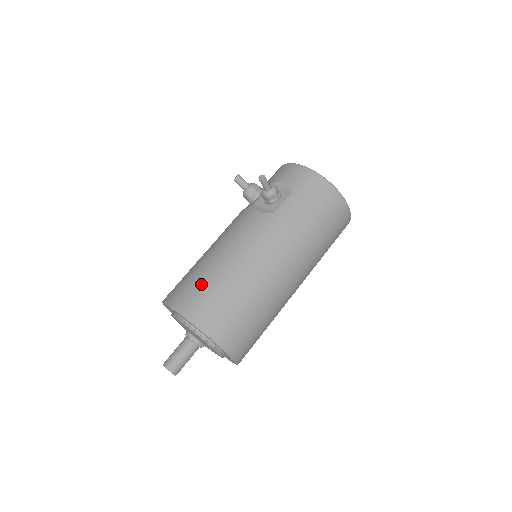
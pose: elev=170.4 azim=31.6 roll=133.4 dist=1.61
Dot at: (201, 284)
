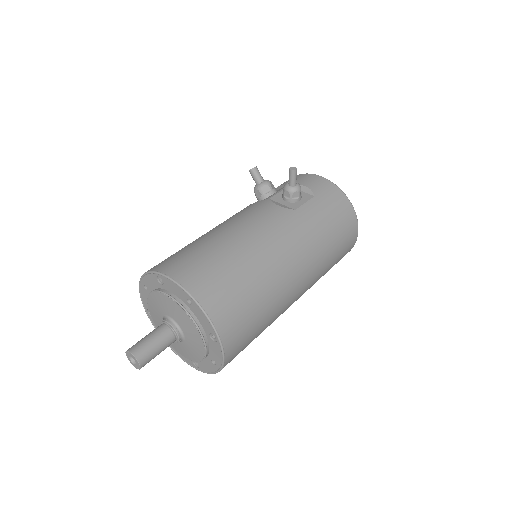
Dot at: (208, 258)
